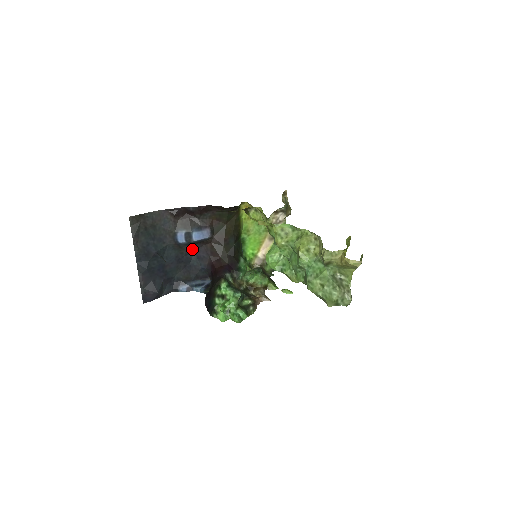
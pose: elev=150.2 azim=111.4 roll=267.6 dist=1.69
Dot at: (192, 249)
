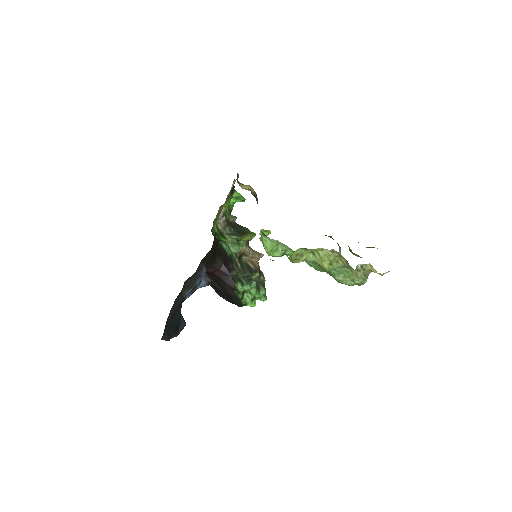
Dot at: occluded
